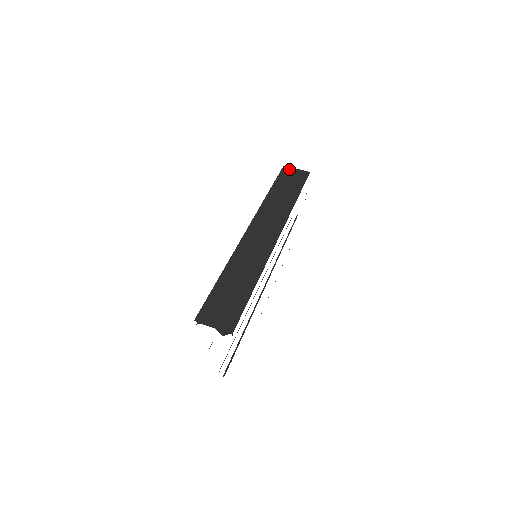
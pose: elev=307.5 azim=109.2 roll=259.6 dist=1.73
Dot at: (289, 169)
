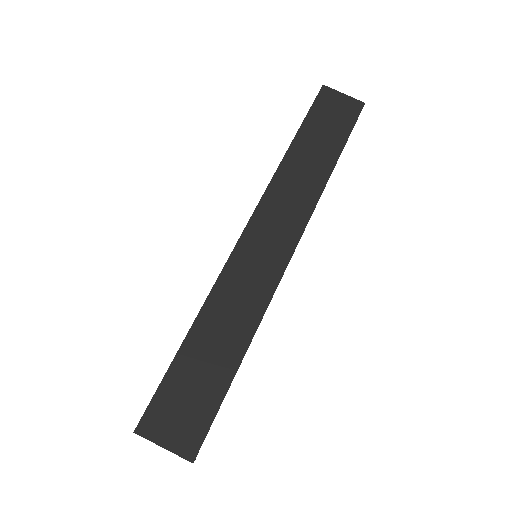
Dot at: (331, 93)
